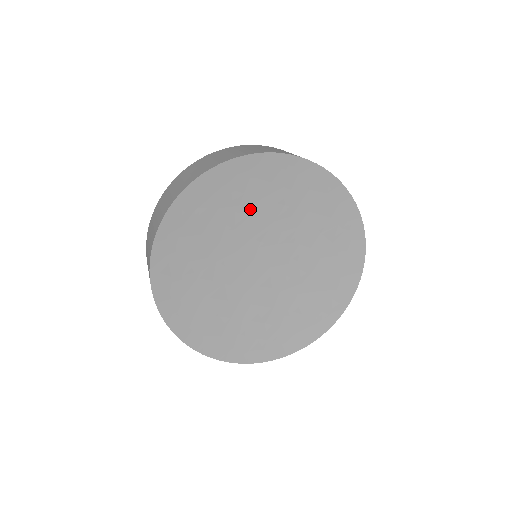
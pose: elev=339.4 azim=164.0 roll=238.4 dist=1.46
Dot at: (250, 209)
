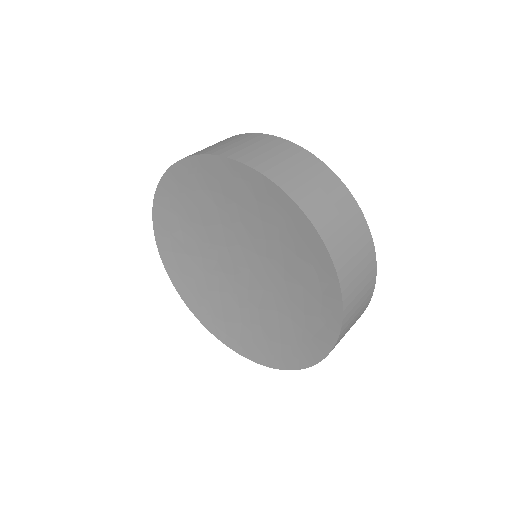
Dot at: (199, 221)
